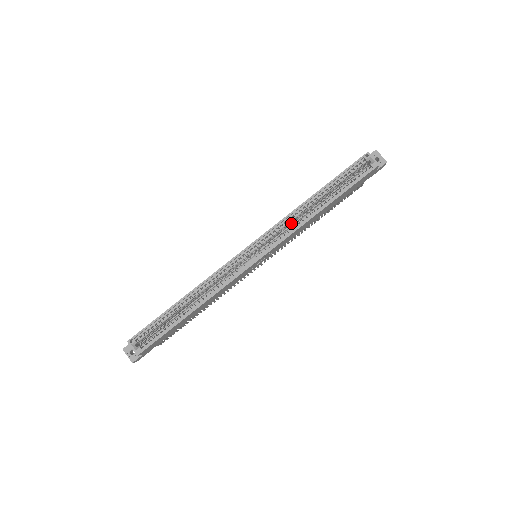
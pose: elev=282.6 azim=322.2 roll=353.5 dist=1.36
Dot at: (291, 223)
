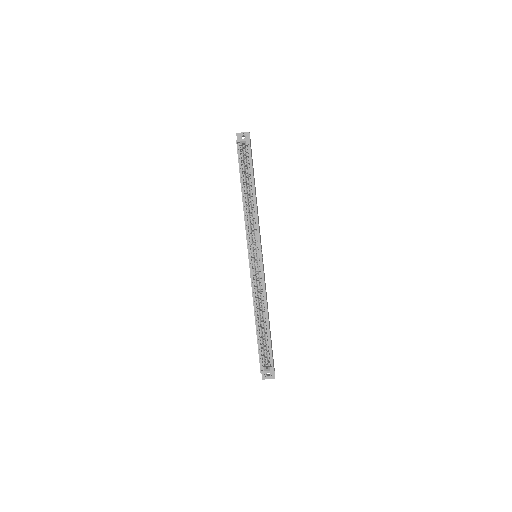
Dot at: (250, 220)
